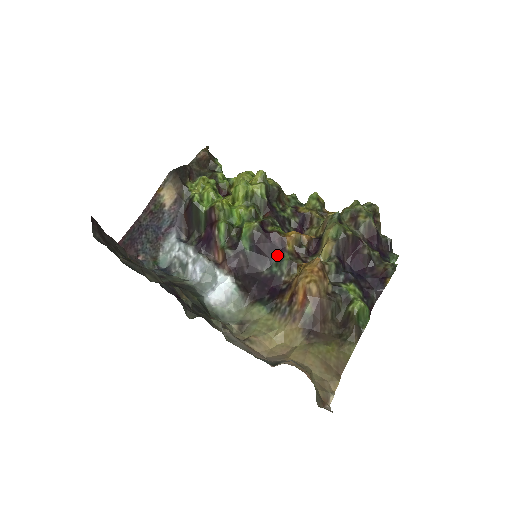
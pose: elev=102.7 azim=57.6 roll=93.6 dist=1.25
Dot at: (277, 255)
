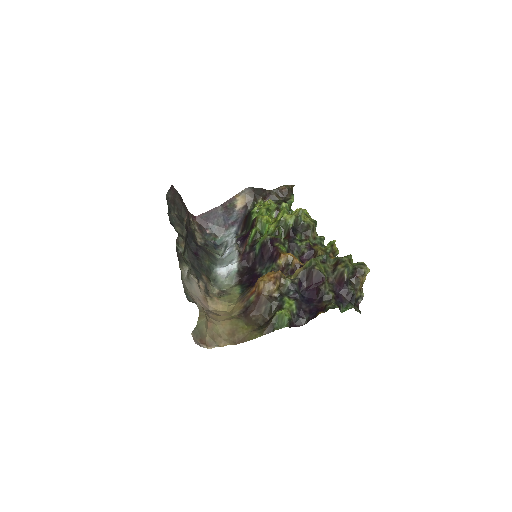
Dot at: (270, 263)
